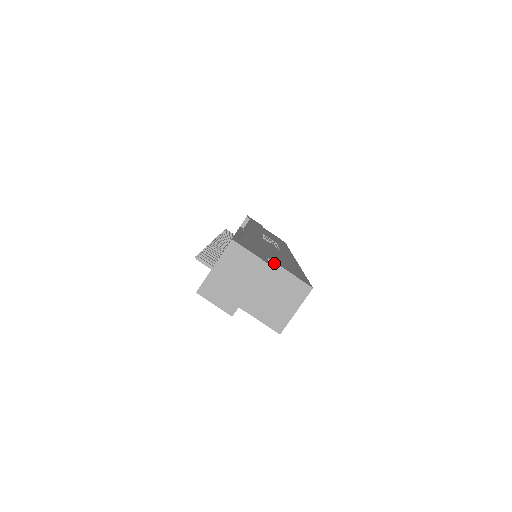
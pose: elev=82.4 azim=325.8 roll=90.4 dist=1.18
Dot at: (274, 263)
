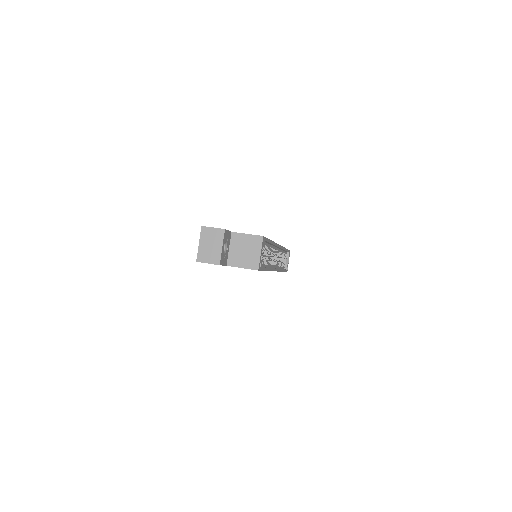
Dot at: (236, 233)
